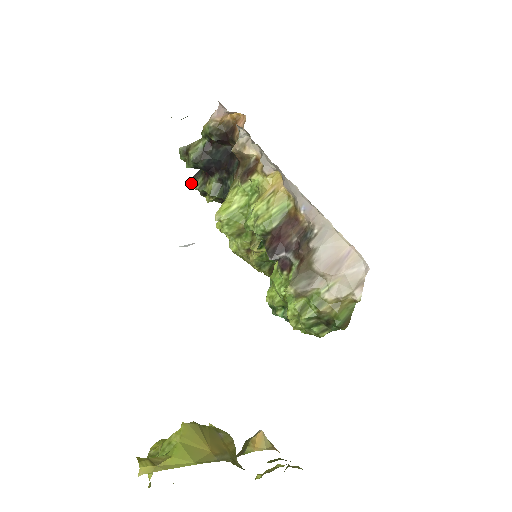
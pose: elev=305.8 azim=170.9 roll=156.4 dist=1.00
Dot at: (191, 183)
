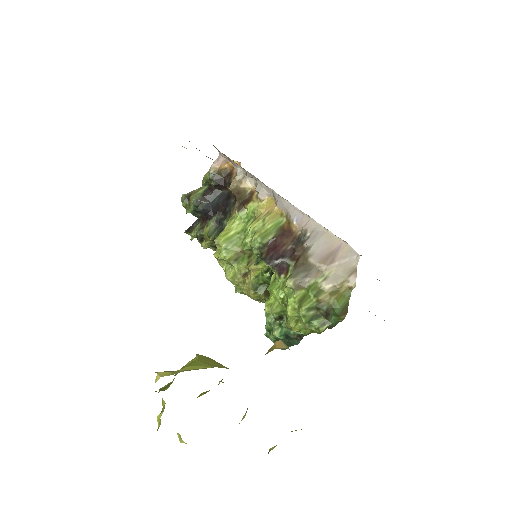
Dot at: (189, 231)
